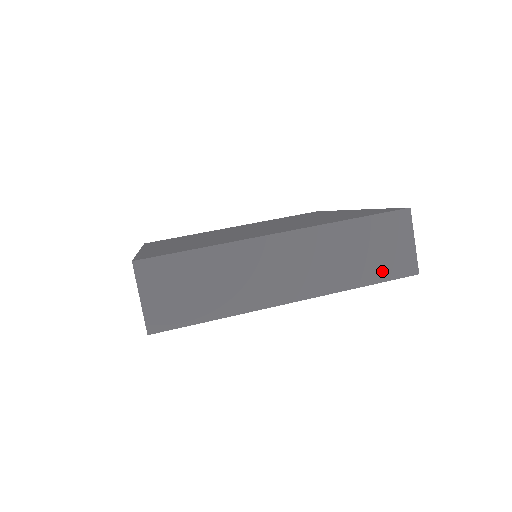
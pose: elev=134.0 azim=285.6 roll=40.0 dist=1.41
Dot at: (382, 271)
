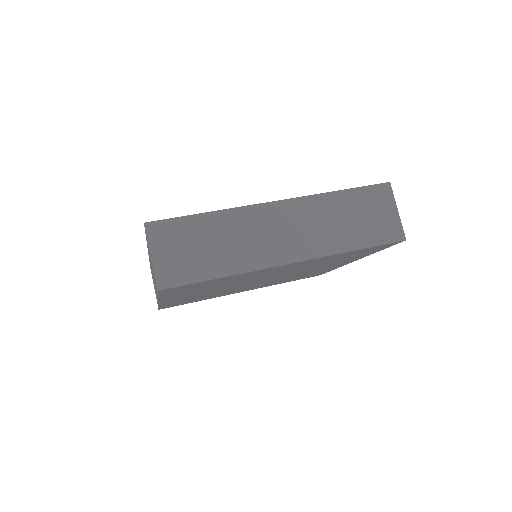
Dot at: (372, 237)
